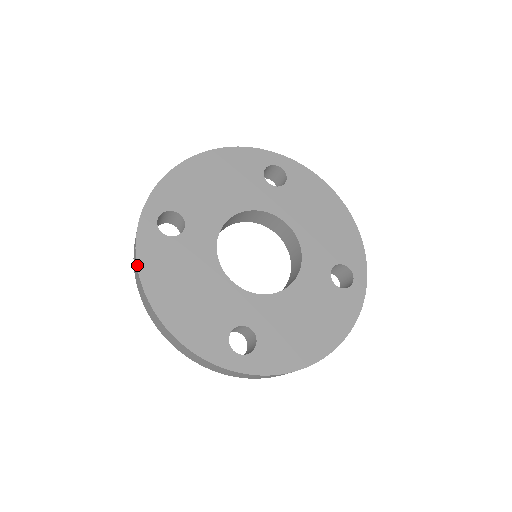
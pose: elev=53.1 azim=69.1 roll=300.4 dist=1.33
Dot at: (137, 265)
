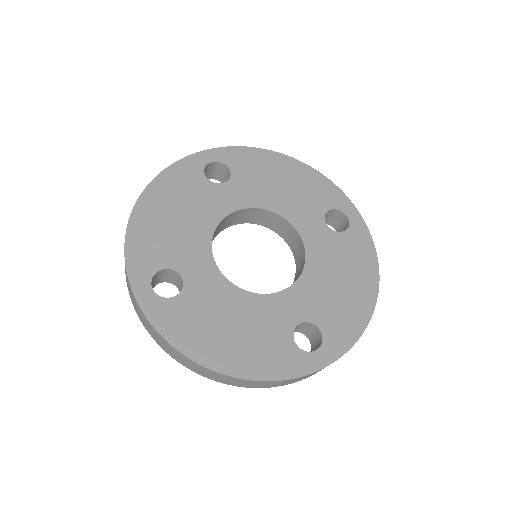
Dot at: (163, 170)
